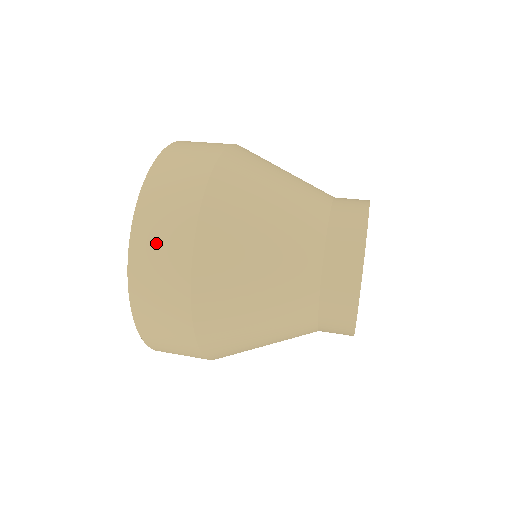
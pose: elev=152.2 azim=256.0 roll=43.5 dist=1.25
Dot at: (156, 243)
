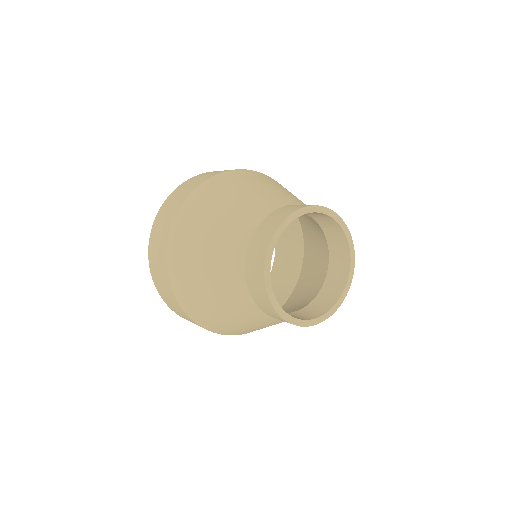
Dot at: (180, 192)
